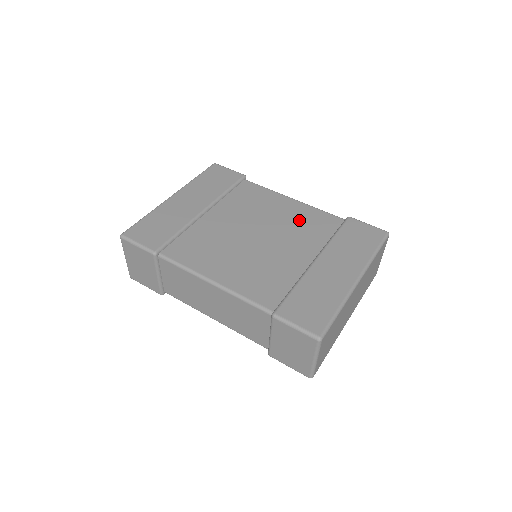
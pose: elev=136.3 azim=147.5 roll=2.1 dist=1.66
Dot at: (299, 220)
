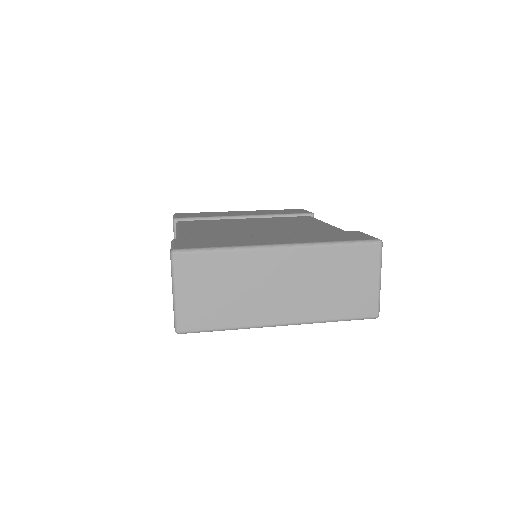
Dot at: (308, 228)
